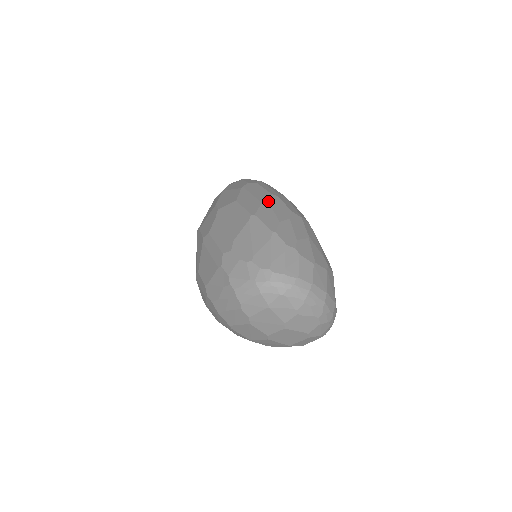
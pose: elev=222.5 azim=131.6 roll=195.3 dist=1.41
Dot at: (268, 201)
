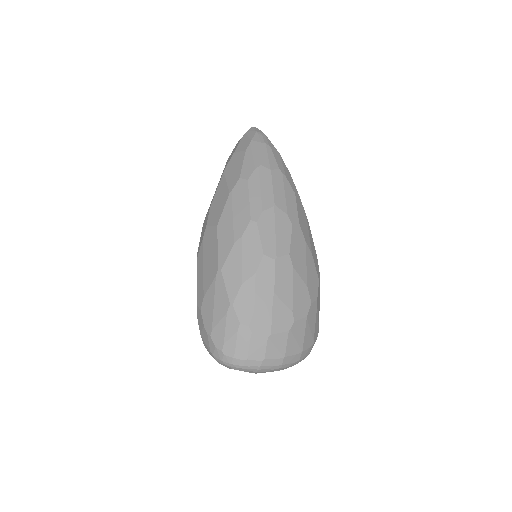
Dot at: (241, 239)
